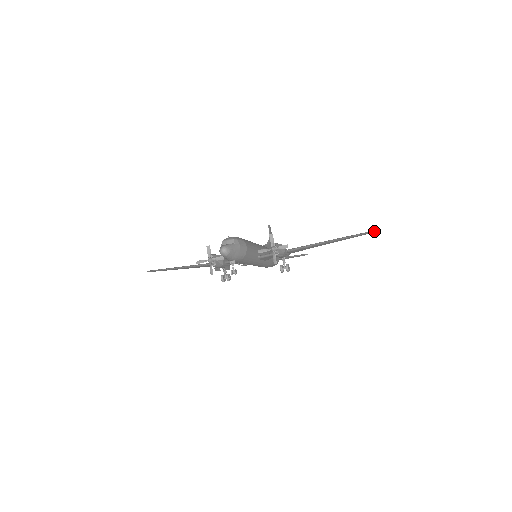
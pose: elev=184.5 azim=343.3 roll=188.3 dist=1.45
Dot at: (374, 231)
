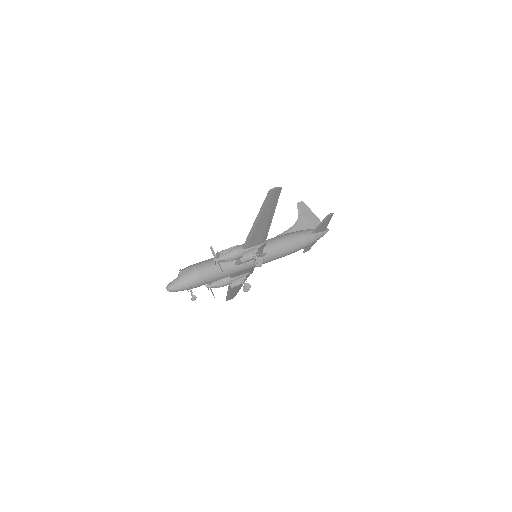
Dot at: (273, 188)
